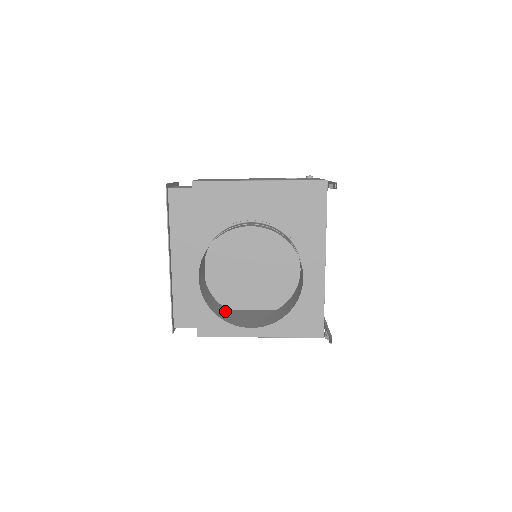
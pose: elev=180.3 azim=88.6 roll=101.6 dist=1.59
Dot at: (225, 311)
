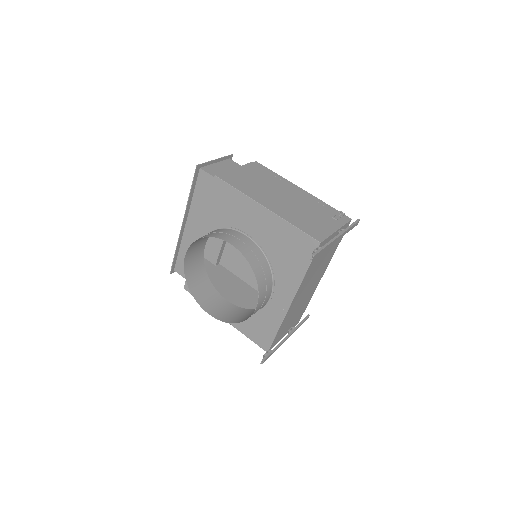
Dot at: (206, 285)
